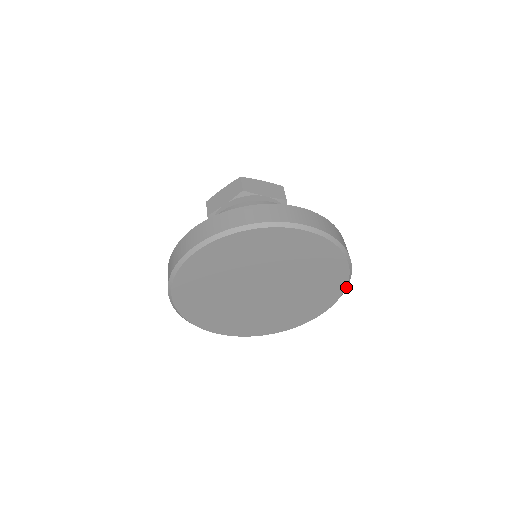
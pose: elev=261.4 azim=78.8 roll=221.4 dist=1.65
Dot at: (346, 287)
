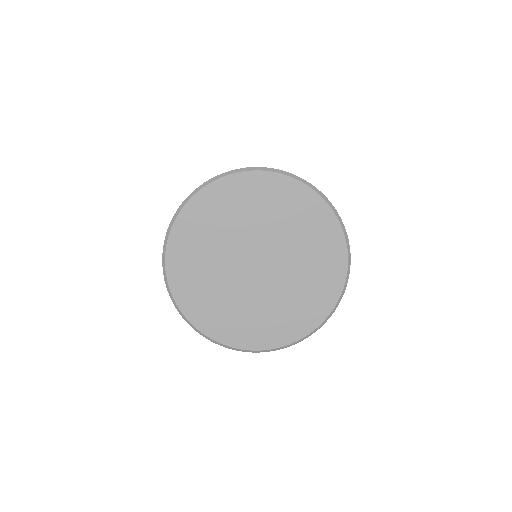
Dot at: (312, 187)
